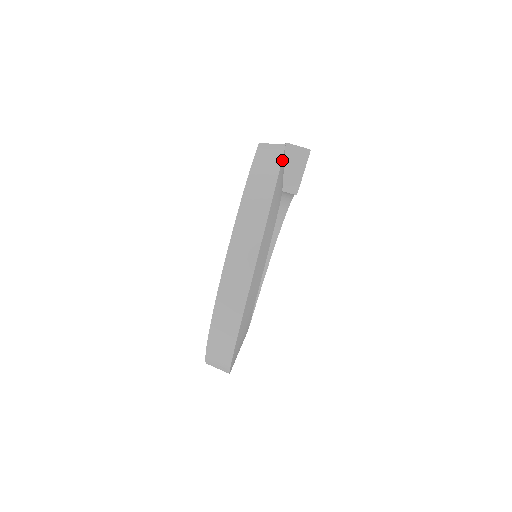
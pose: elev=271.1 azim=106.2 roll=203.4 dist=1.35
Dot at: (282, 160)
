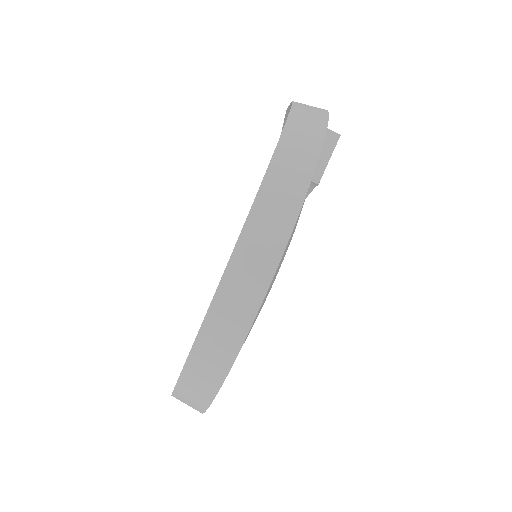
Dot at: occluded
